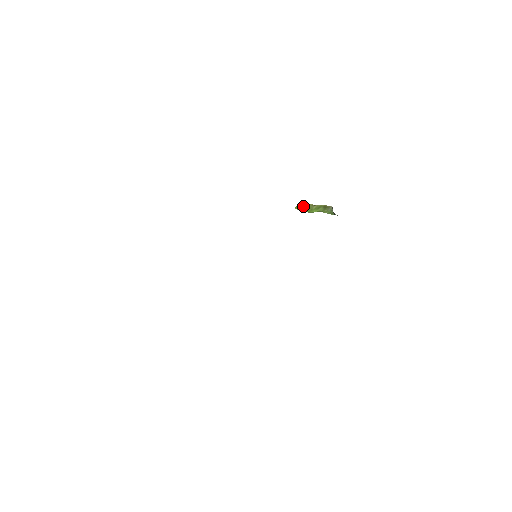
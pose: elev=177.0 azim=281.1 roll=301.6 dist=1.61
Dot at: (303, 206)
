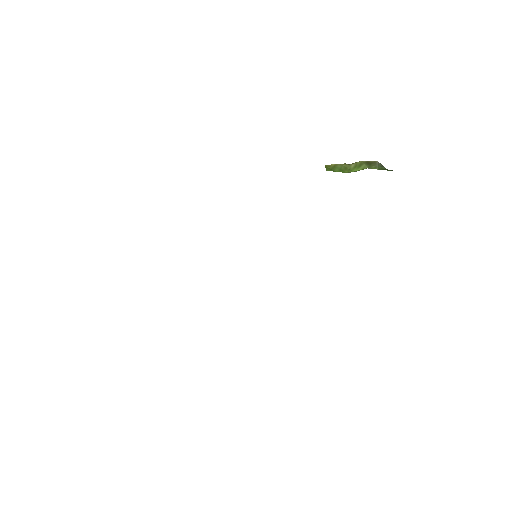
Dot at: (335, 167)
